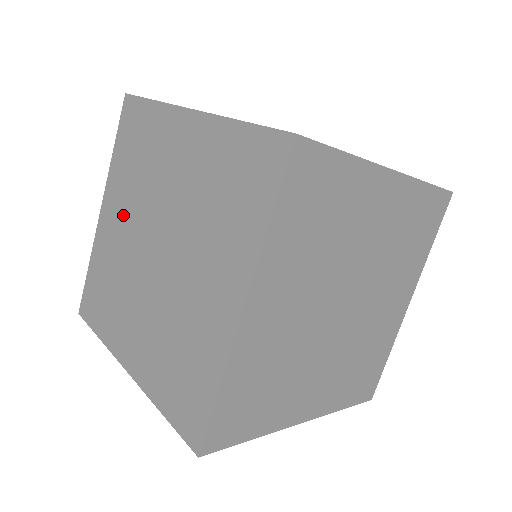
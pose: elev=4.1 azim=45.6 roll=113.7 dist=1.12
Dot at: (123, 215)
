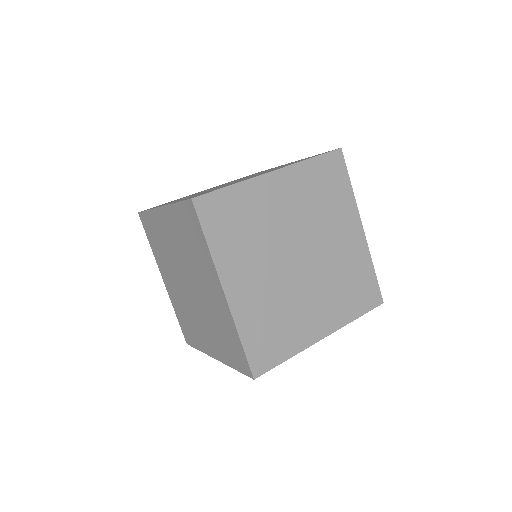
Dot at: (171, 277)
